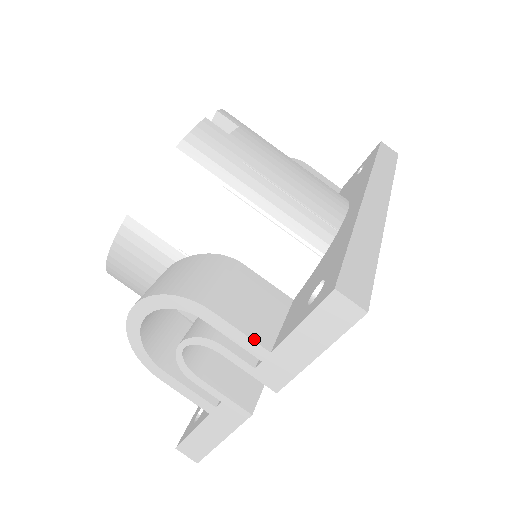
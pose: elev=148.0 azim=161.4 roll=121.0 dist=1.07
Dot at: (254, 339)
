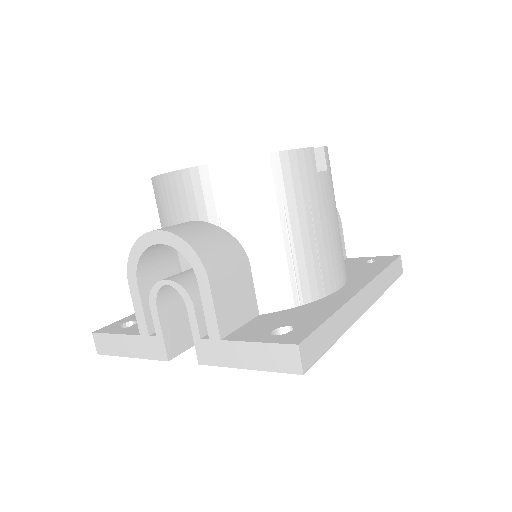
Dot at: (218, 323)
